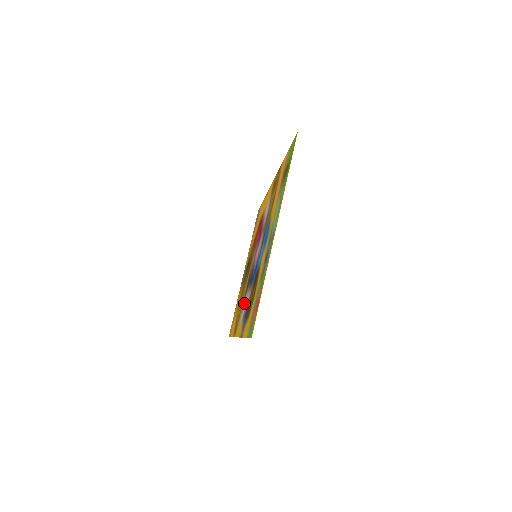
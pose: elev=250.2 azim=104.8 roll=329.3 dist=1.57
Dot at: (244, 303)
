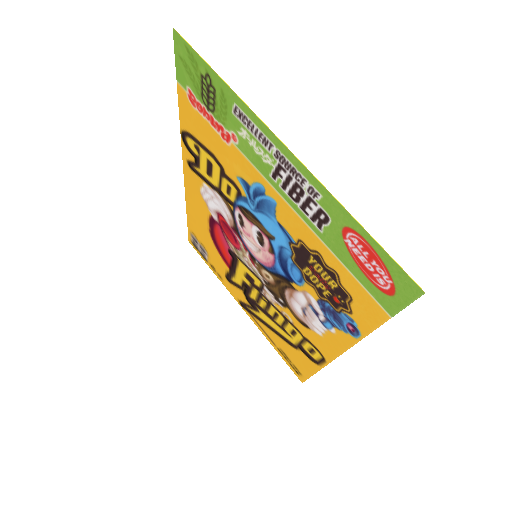
Dot at: (301, 315)
